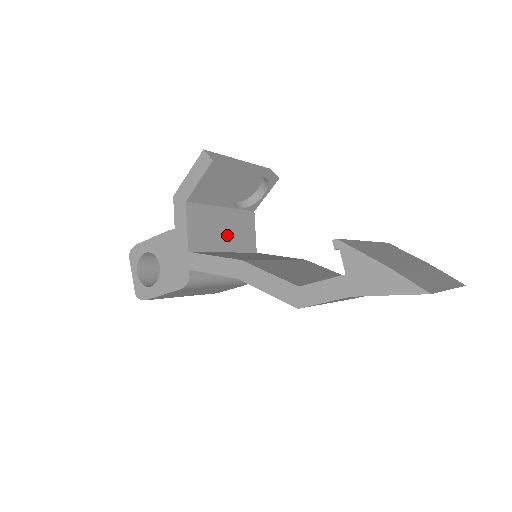
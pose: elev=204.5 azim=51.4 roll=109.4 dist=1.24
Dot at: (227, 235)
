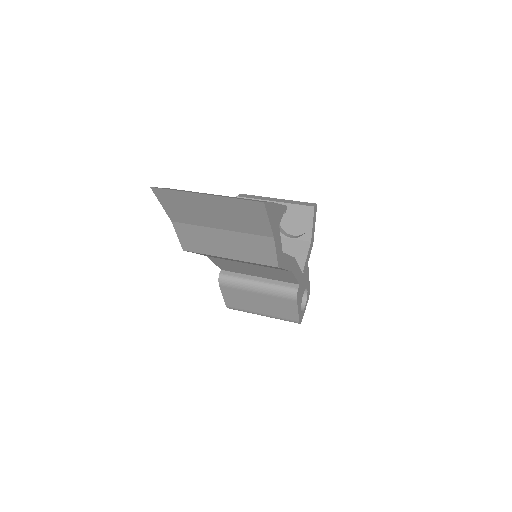
Dot at: occluded
